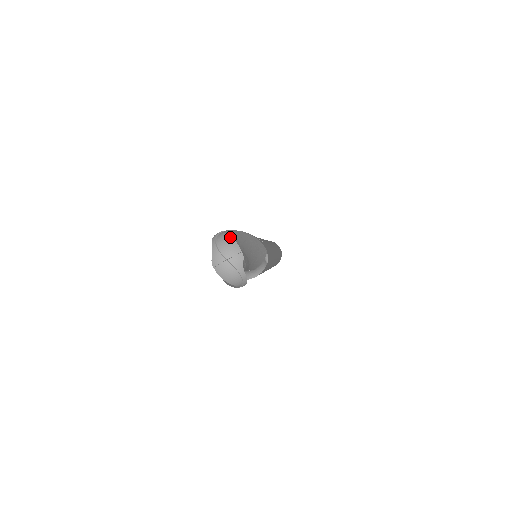
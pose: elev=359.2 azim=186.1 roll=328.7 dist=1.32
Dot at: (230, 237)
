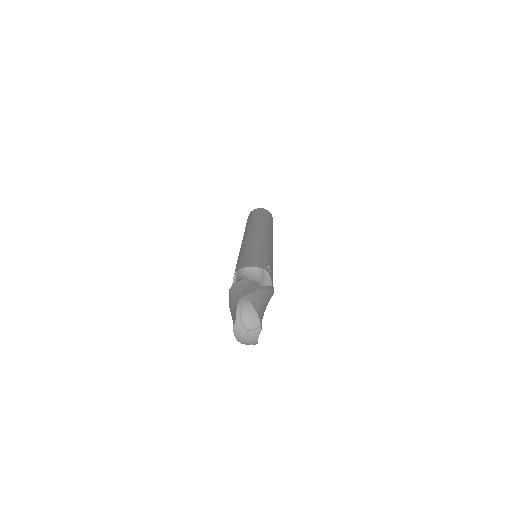
Dot at: (254, 310)
